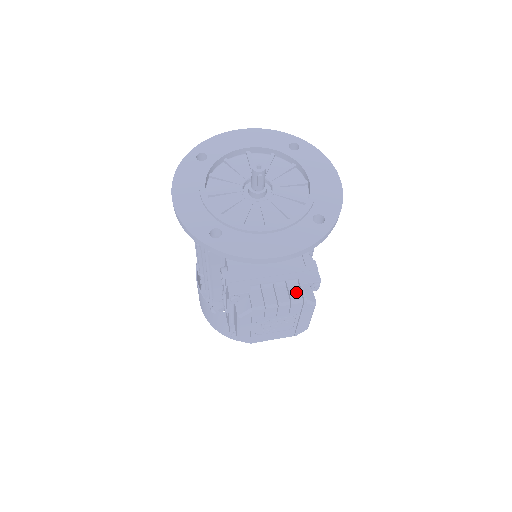
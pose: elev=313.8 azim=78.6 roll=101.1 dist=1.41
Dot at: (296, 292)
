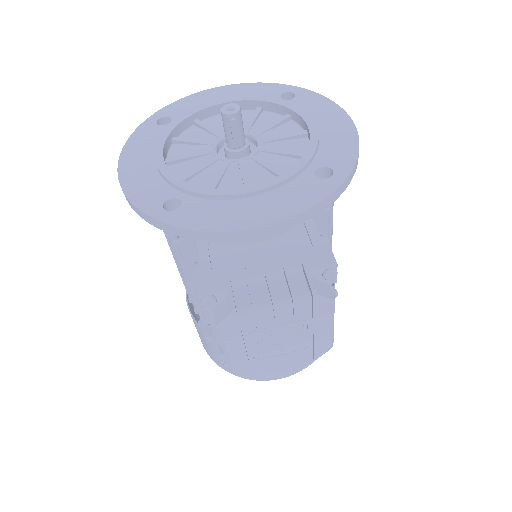
Dot at: (300, 284)
